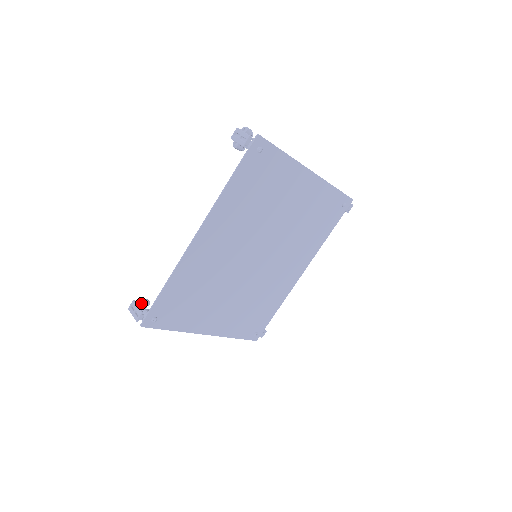
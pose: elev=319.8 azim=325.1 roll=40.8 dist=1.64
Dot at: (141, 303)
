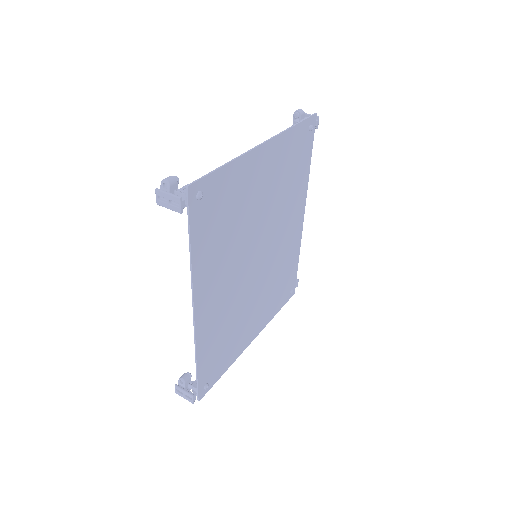
Dot at: (184, 384)
